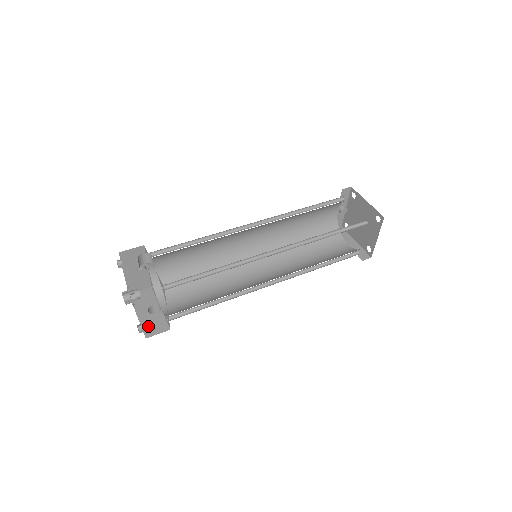
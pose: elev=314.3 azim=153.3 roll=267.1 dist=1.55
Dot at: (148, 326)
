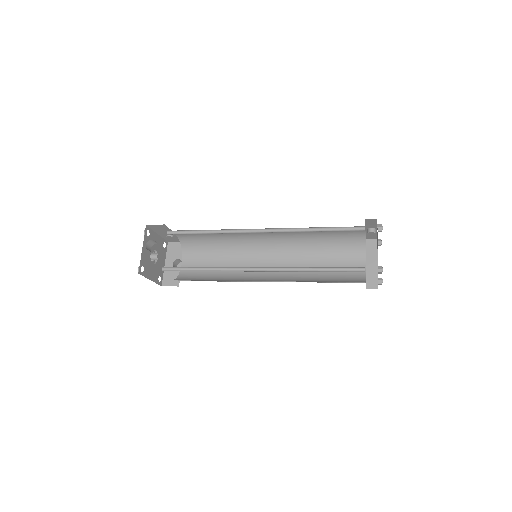
Dot at: (167, 276)
